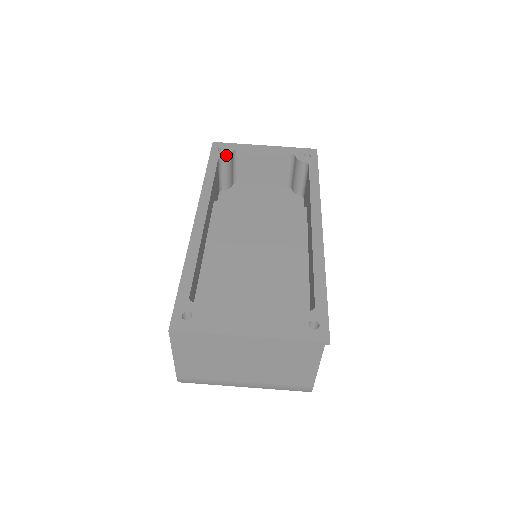
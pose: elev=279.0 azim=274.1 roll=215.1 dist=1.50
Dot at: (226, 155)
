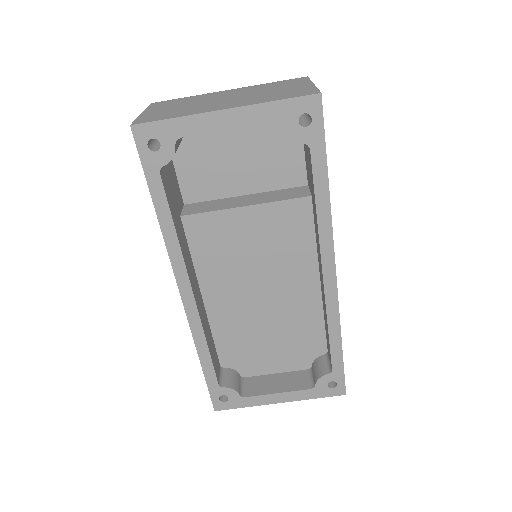
Dot at: (168, 160)
